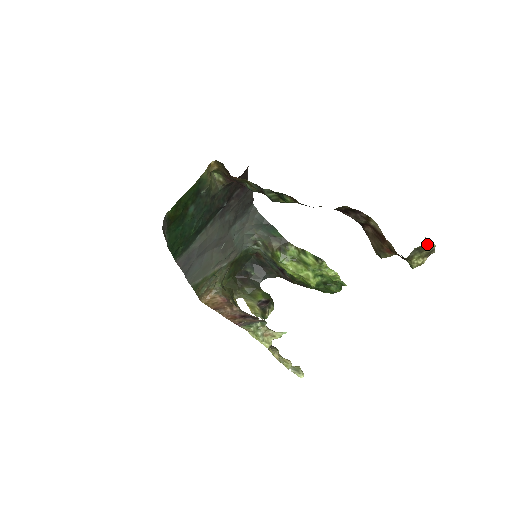
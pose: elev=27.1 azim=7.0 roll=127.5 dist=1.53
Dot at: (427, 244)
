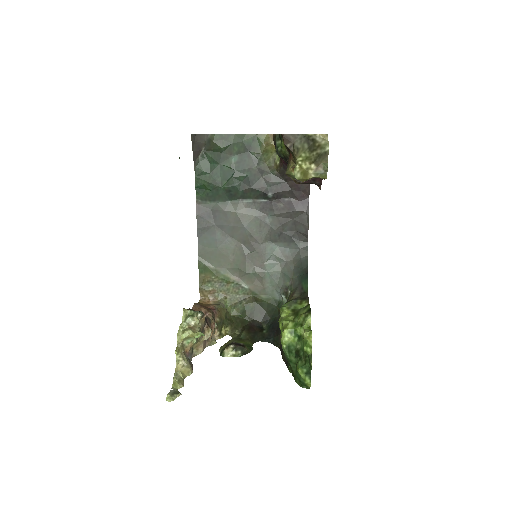
Dot at: (319, 136)
